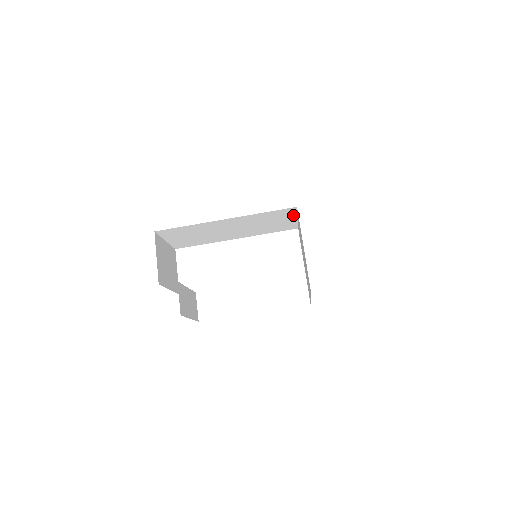
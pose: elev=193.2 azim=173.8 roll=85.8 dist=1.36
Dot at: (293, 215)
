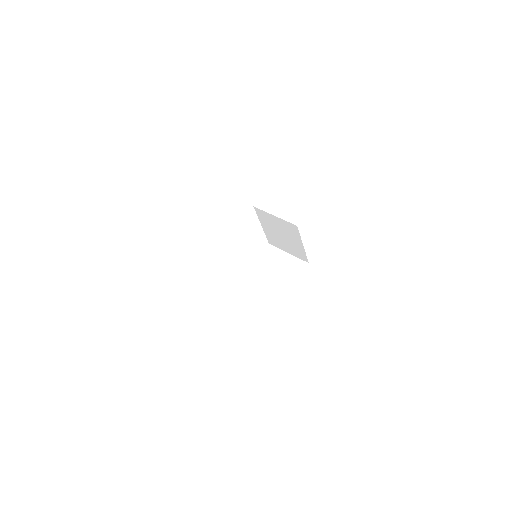
Dot at: occluded
